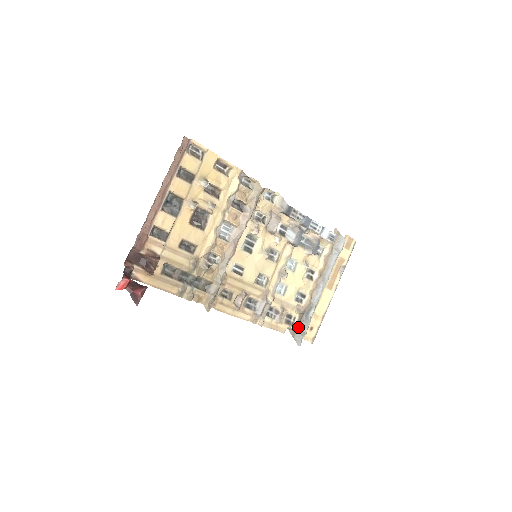
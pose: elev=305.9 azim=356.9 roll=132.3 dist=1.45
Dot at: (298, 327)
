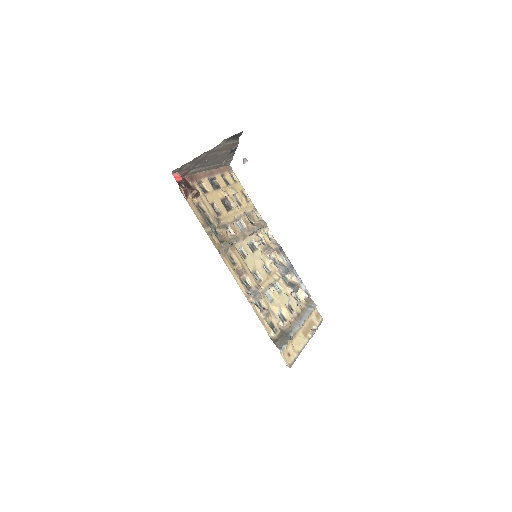
Dot at: (279, 339)
